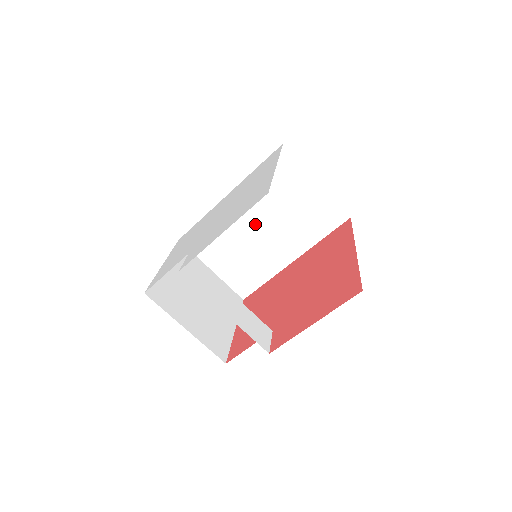
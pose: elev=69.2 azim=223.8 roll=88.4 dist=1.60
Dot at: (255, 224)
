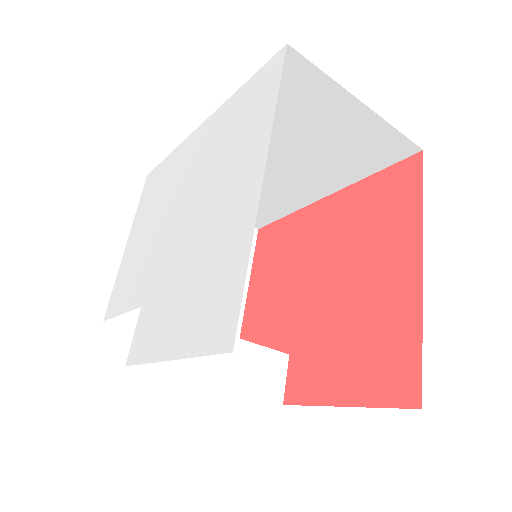
Dot at: occluded
